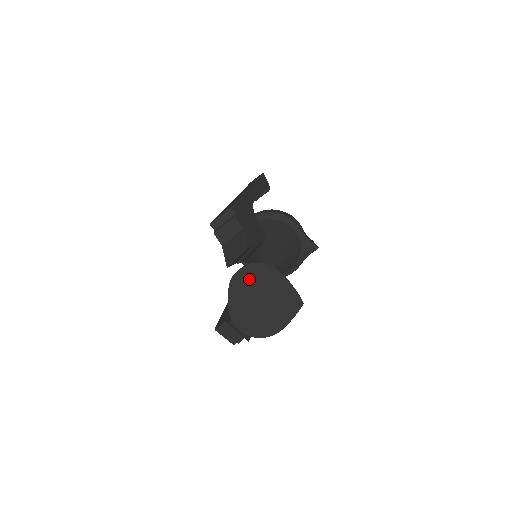
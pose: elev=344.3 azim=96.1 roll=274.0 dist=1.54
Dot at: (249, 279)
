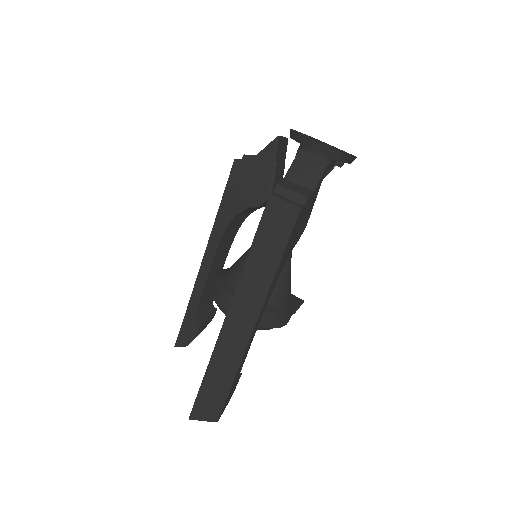
Dot at: occluded
